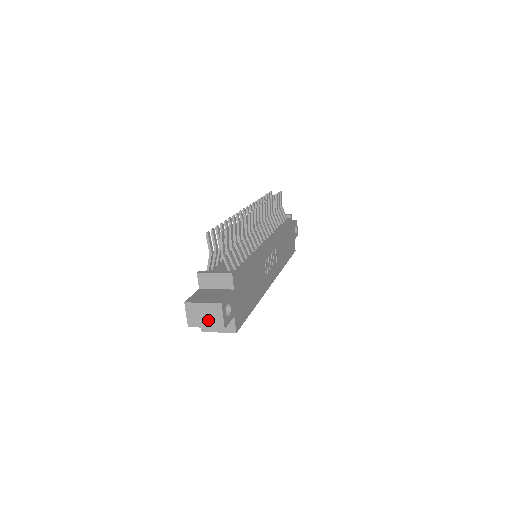
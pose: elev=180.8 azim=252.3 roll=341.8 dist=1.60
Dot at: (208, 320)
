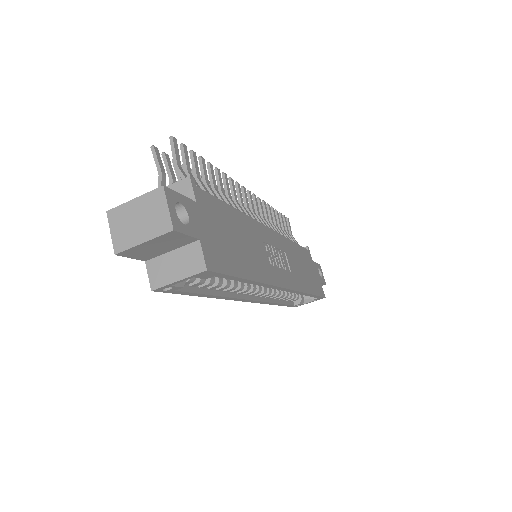
Dot at: (145, 226)
